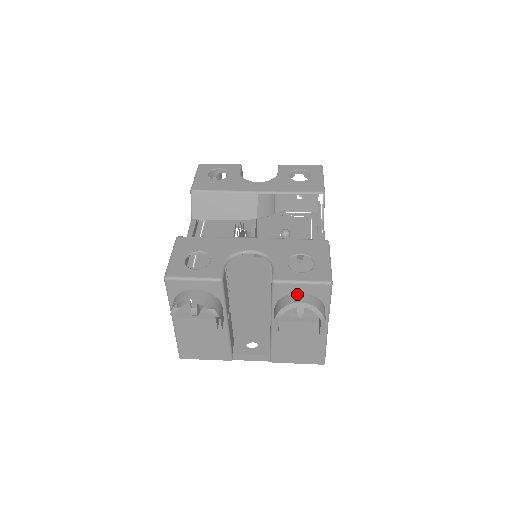
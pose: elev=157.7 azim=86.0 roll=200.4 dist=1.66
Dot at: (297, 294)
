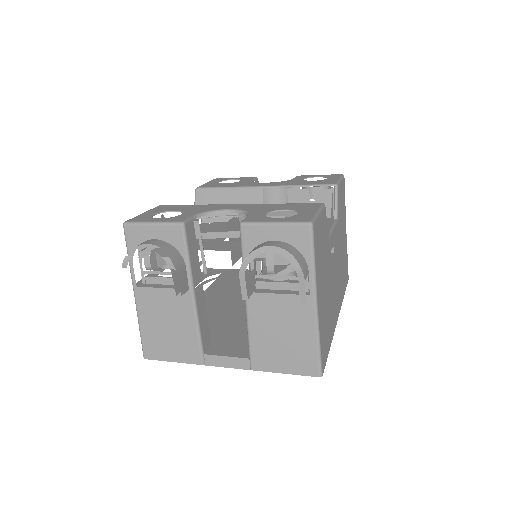
Dot at: (270, 241)
